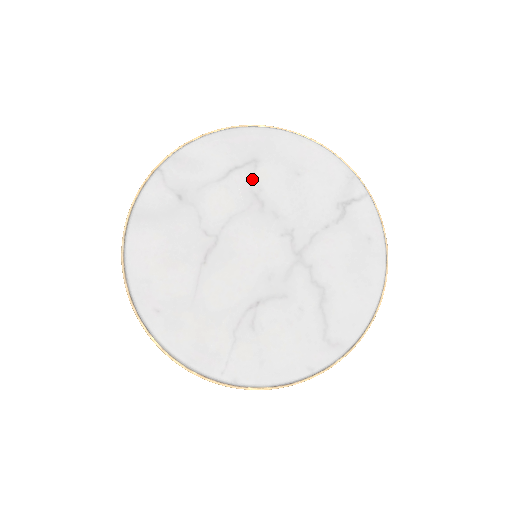
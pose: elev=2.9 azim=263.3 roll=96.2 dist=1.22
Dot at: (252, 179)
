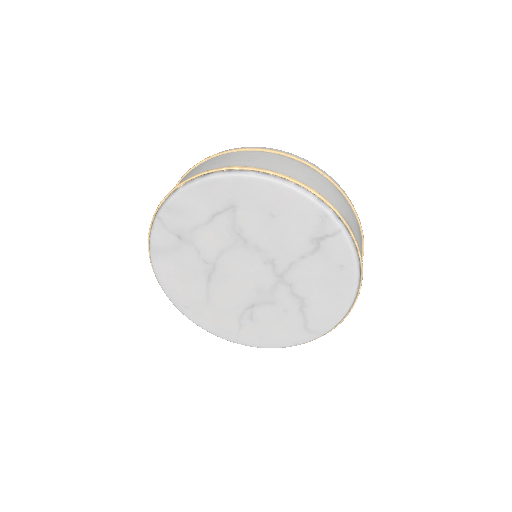
Dot at: (233, 222)
